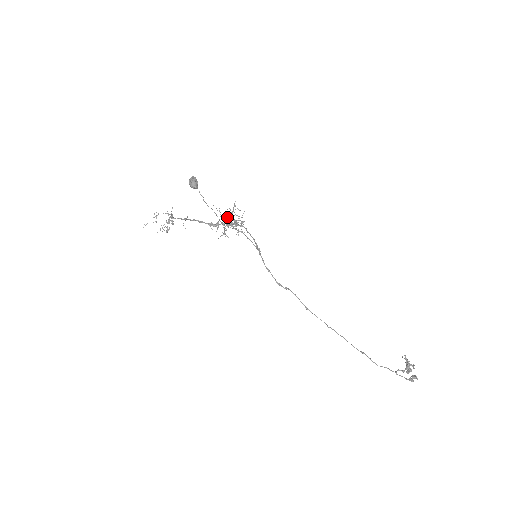
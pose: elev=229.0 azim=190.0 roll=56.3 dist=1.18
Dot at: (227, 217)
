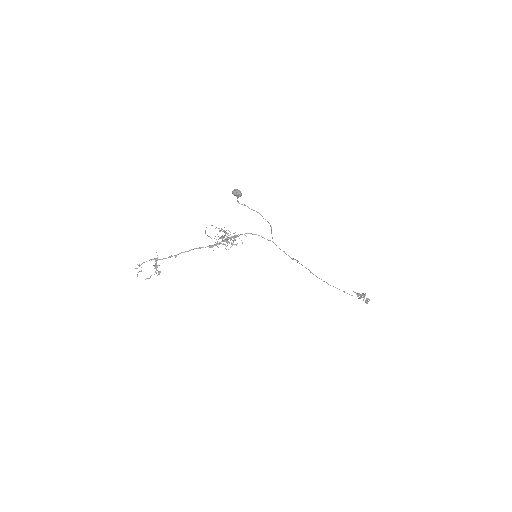
Dot at: (225, 234)
